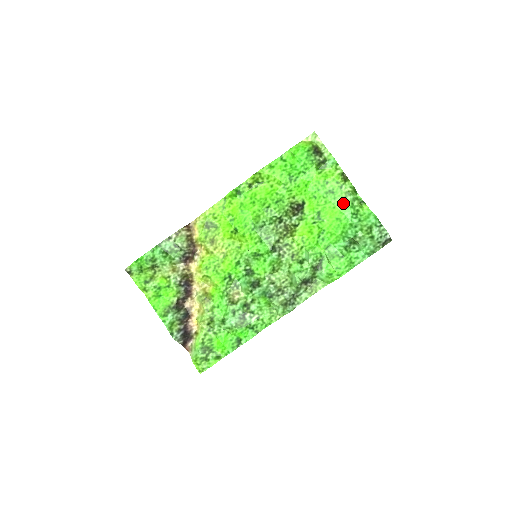
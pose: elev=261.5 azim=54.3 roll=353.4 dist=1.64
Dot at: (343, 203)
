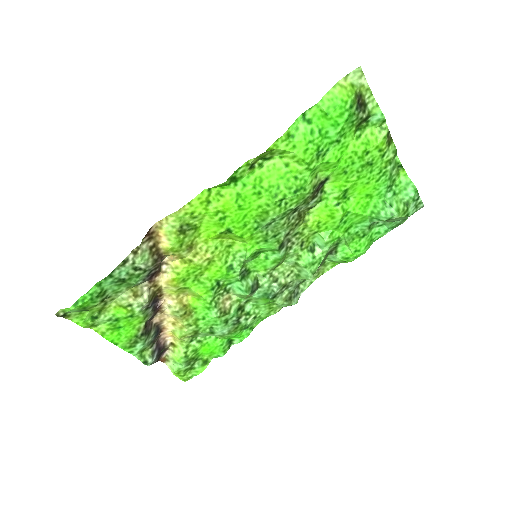
Dot at: (380, 176)
